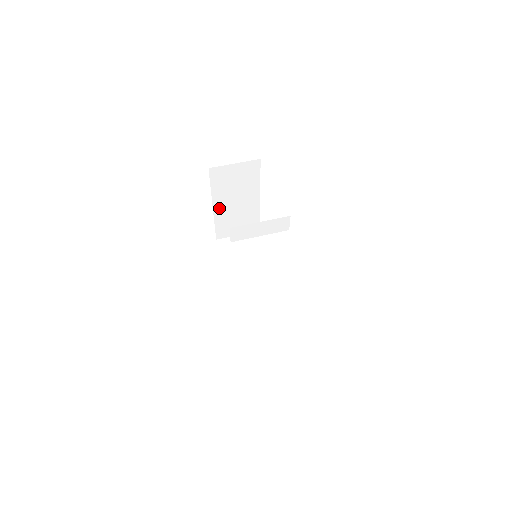
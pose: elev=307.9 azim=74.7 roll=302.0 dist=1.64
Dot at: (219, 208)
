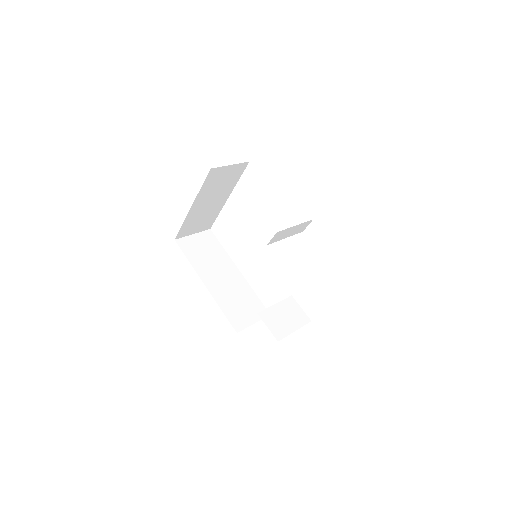
Dot at: (195, 208)
